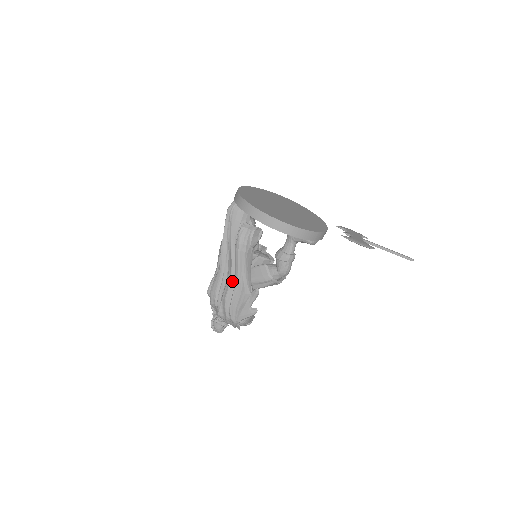
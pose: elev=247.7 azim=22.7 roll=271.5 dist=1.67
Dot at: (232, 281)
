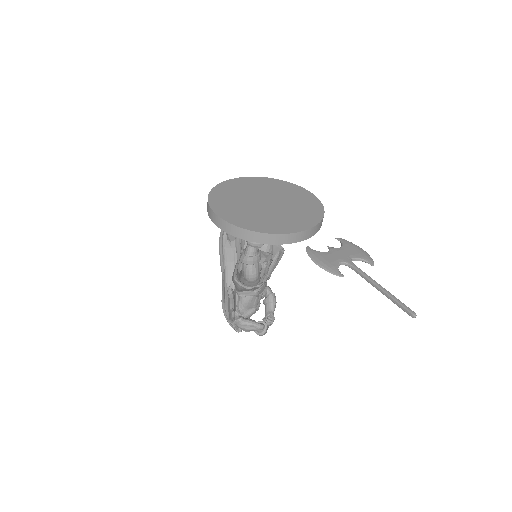
Dot at: occluded
